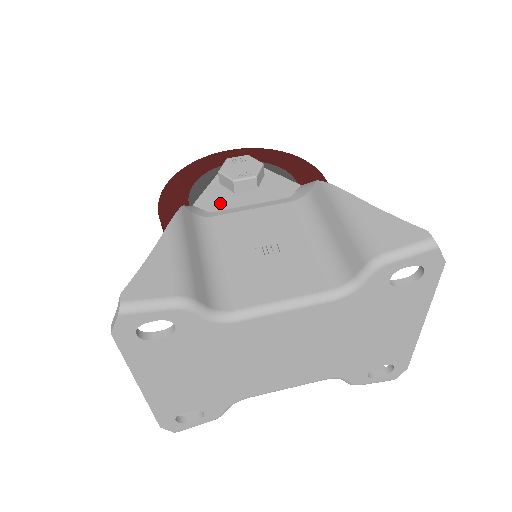
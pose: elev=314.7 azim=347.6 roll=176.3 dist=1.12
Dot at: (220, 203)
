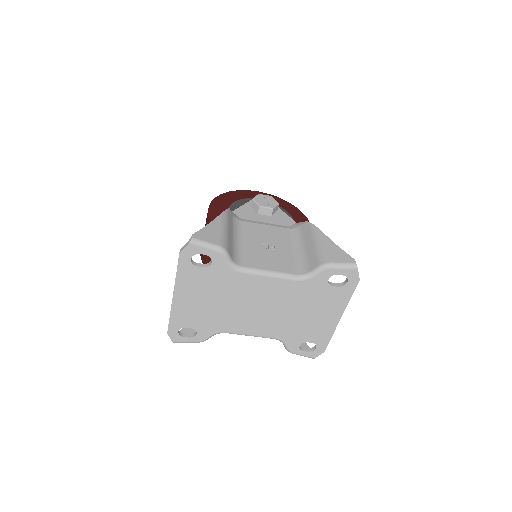
Dot at: (248, 216)
